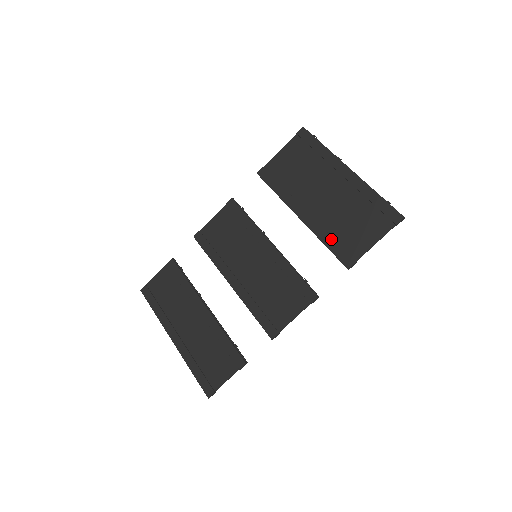
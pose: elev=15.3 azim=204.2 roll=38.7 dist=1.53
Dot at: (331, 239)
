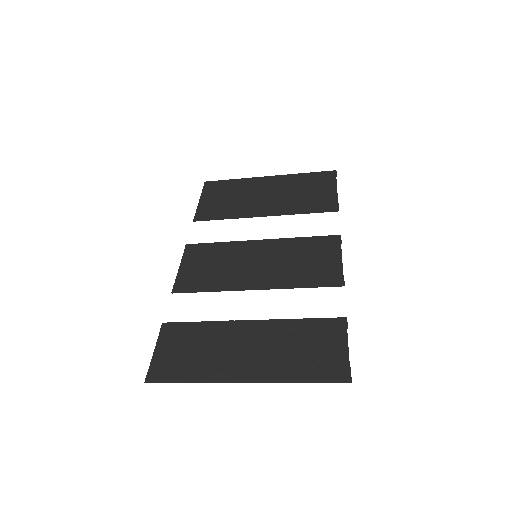
Dot at: (305, 206)
